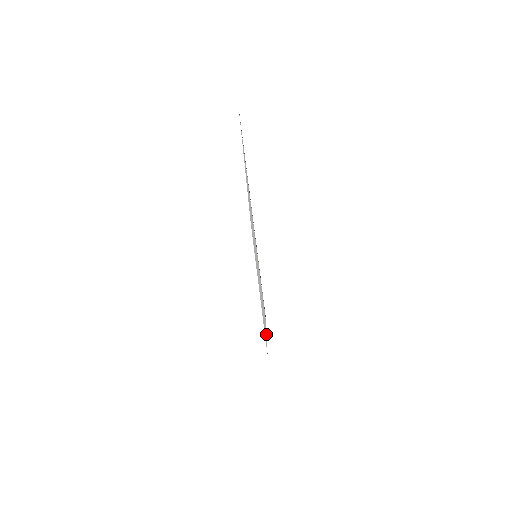
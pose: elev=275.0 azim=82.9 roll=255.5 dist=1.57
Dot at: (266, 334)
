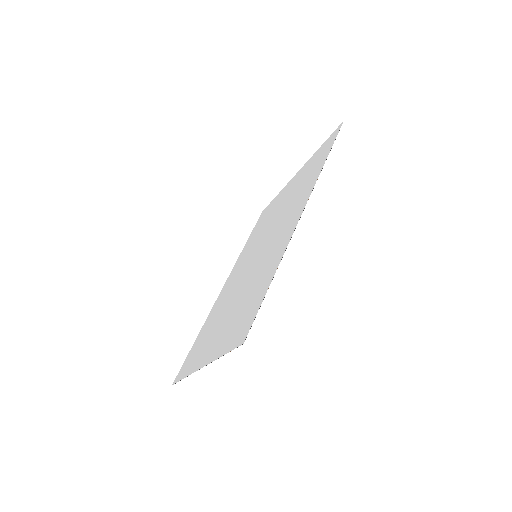
Dot at: (208, 315)
